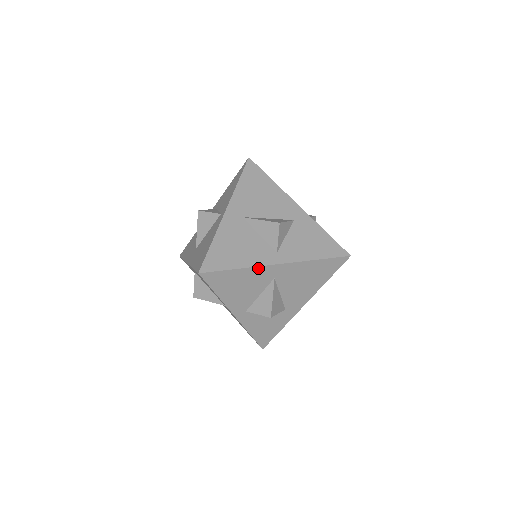
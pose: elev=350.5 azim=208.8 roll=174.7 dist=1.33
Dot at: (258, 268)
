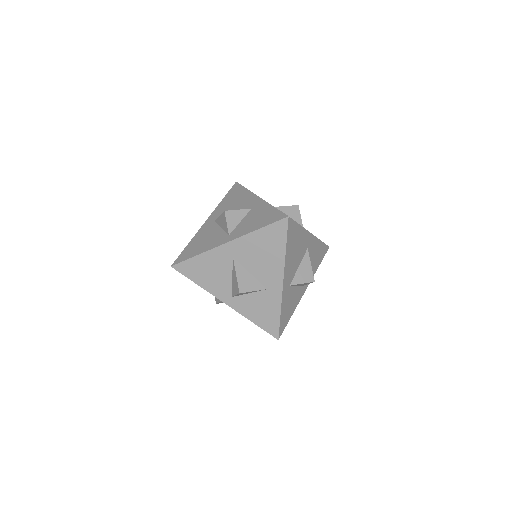
Dot at: (213, 251)
